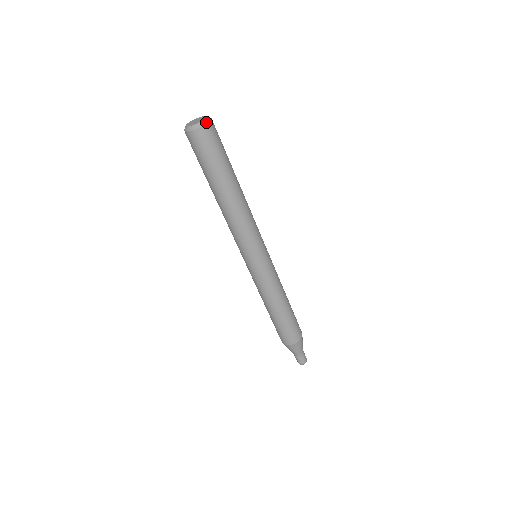
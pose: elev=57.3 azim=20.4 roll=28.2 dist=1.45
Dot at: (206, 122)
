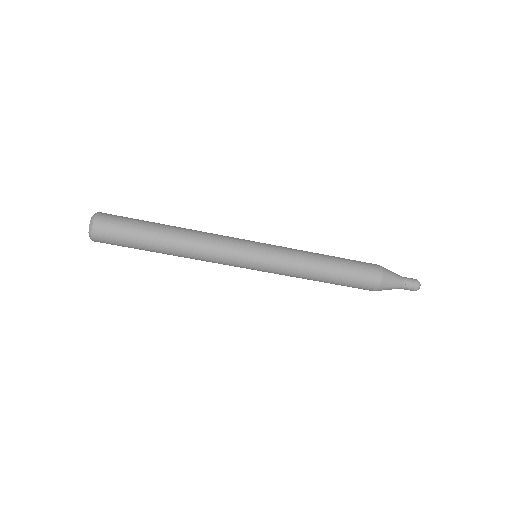
Dot at: (92, 221)
